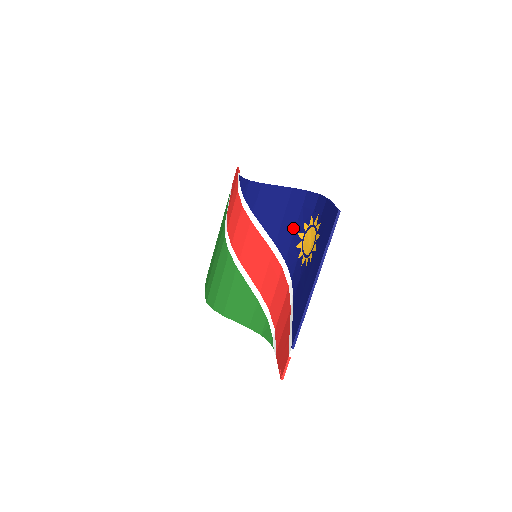
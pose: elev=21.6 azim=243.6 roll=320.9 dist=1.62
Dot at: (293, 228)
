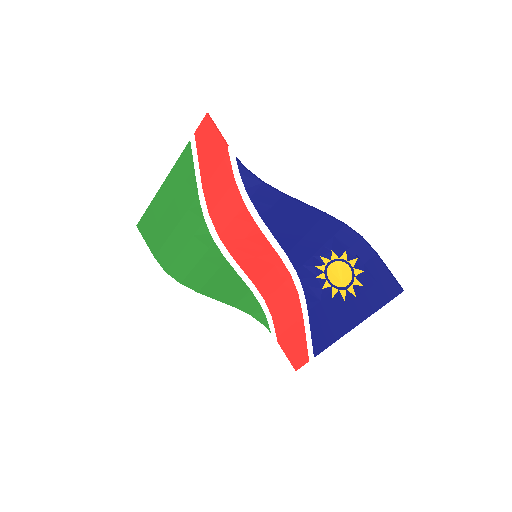
Dot at: (315, 249)
